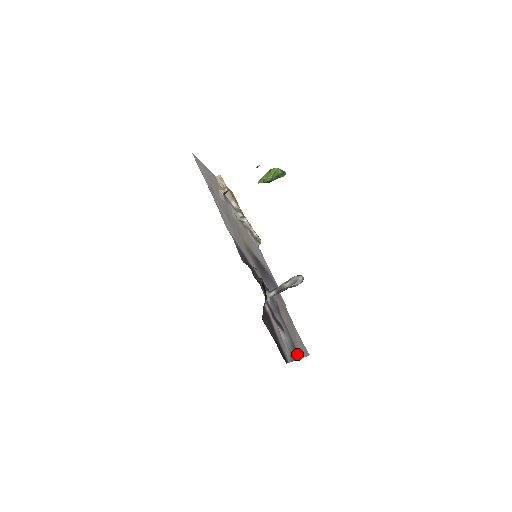
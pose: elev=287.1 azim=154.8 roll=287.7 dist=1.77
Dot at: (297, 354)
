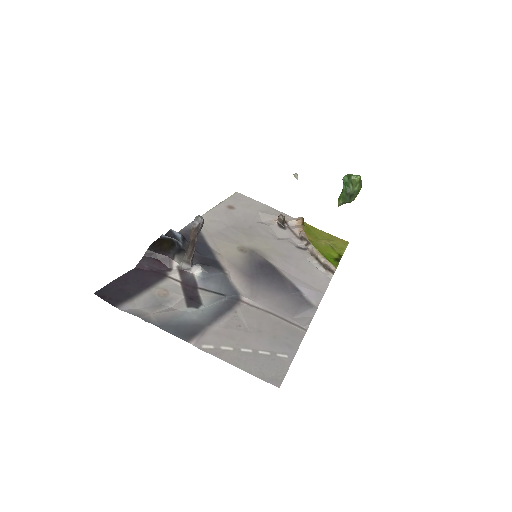
Dot at: (189, 335)
